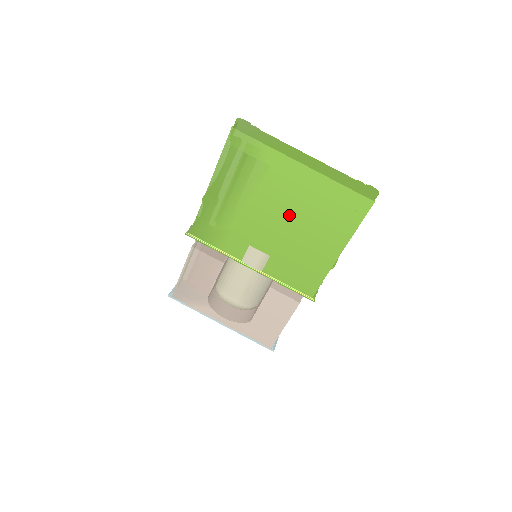
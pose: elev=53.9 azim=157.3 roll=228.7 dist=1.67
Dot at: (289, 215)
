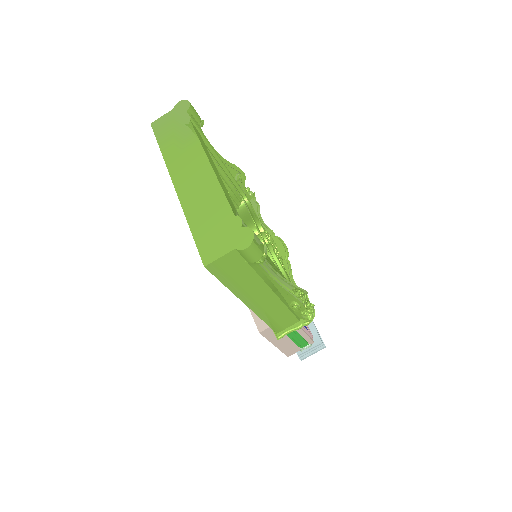
Dot at: occluded
